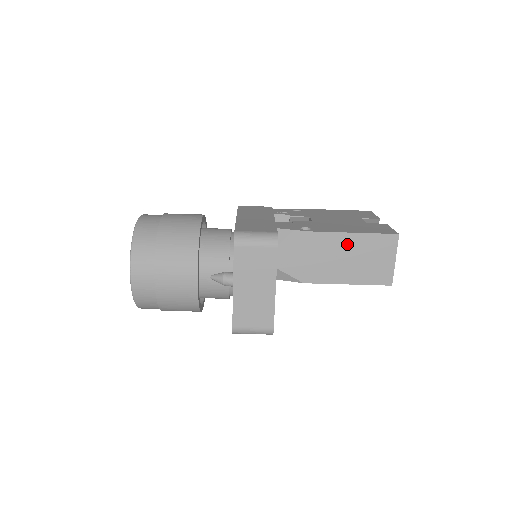
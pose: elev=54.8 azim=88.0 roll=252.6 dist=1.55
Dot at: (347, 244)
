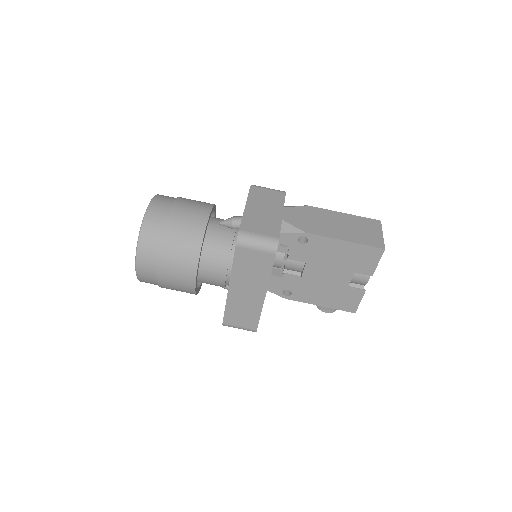
Dot at: (340, 218)
